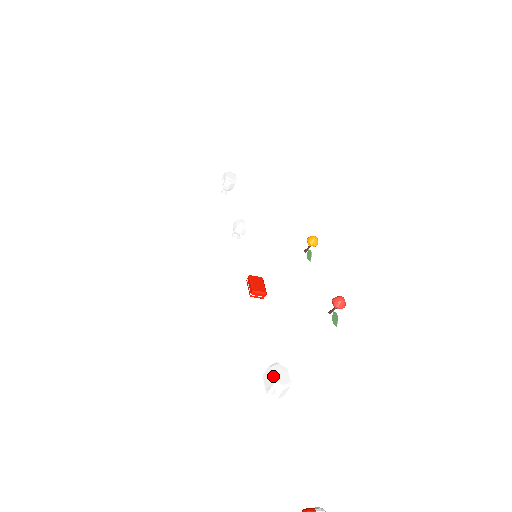
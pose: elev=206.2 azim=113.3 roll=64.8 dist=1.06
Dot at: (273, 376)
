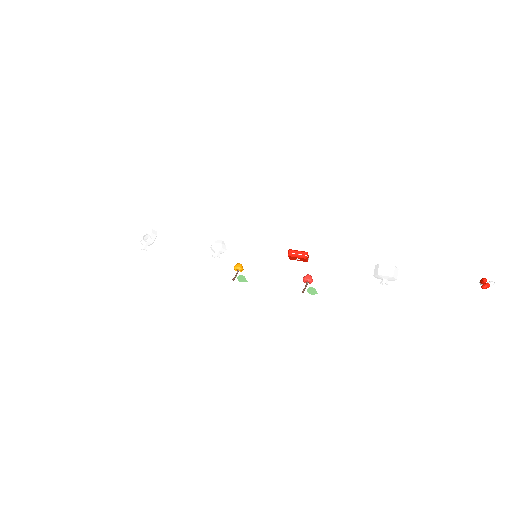
Dot at: (390, 264)
